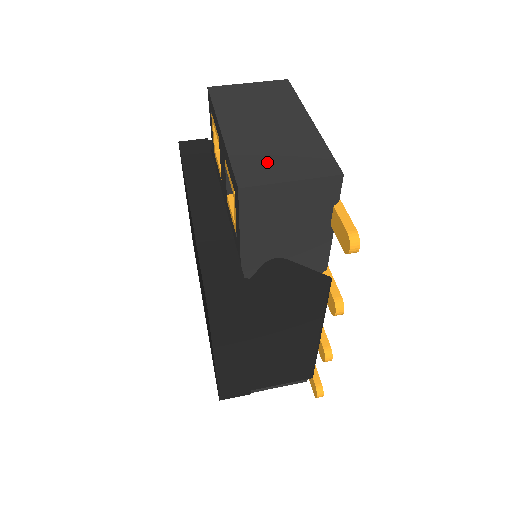
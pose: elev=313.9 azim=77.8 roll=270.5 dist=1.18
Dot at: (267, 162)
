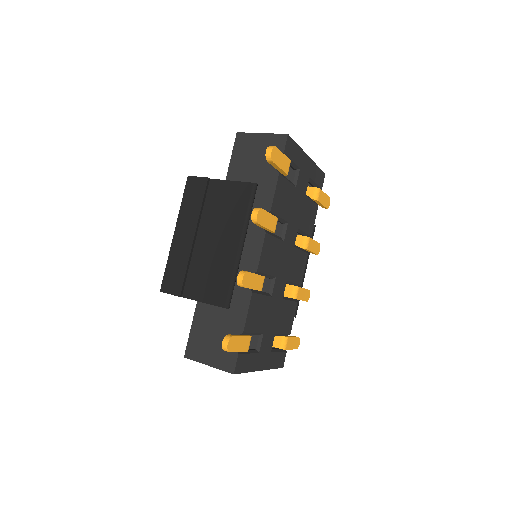
Dot at: occluded
